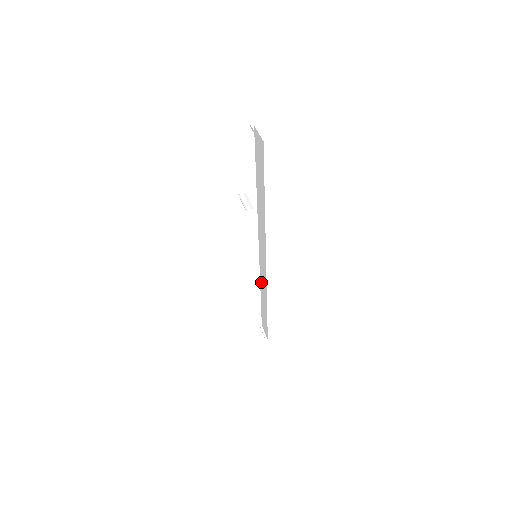
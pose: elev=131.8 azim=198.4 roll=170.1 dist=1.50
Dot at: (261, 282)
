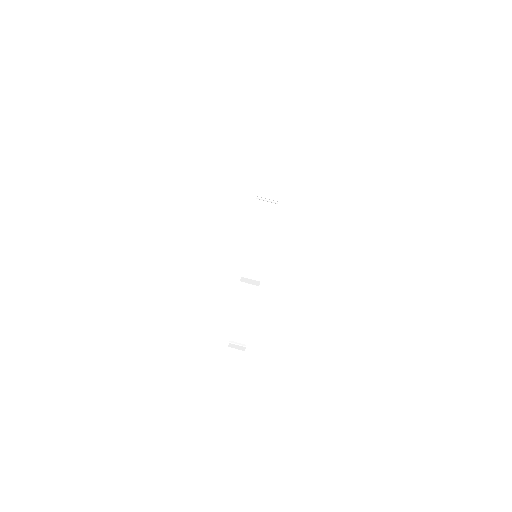
Dot at: (244, 287)
